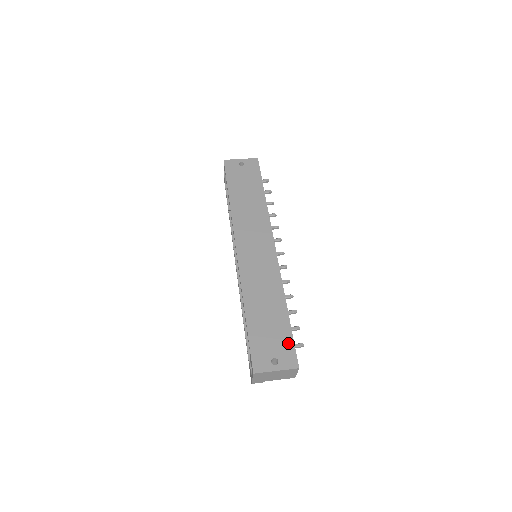
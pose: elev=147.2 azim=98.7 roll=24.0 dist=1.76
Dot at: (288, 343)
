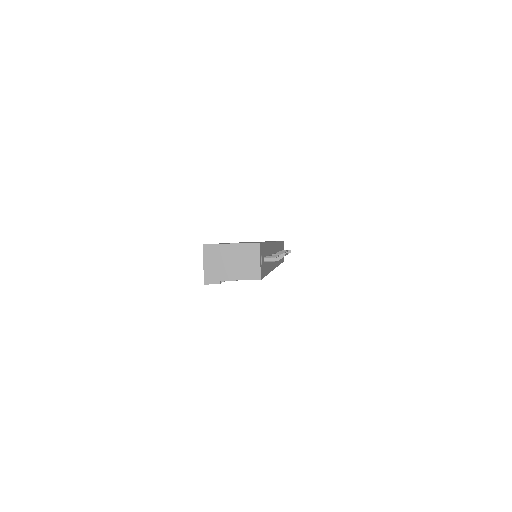
Dot at: occluded
